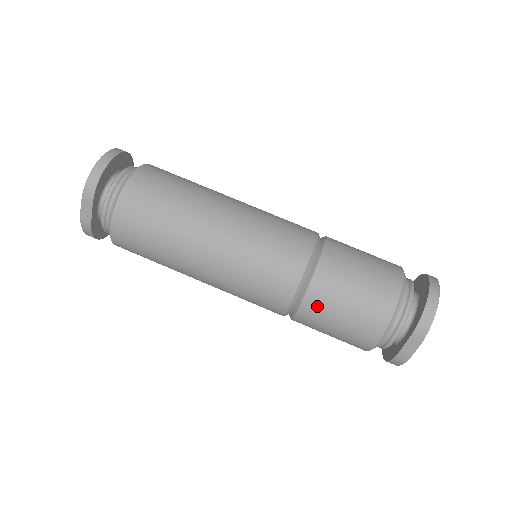
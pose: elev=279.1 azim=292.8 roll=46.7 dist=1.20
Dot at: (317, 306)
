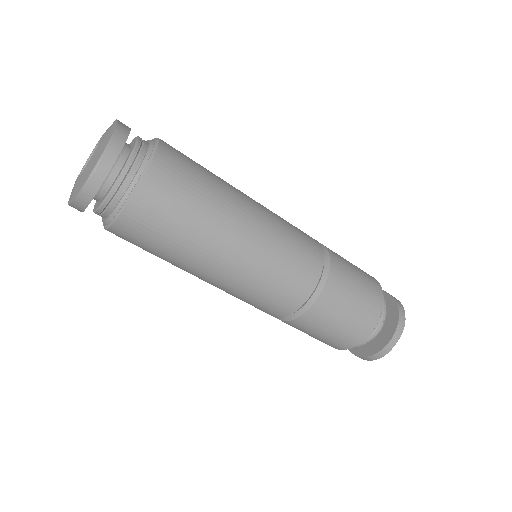
Dot at: occluded
